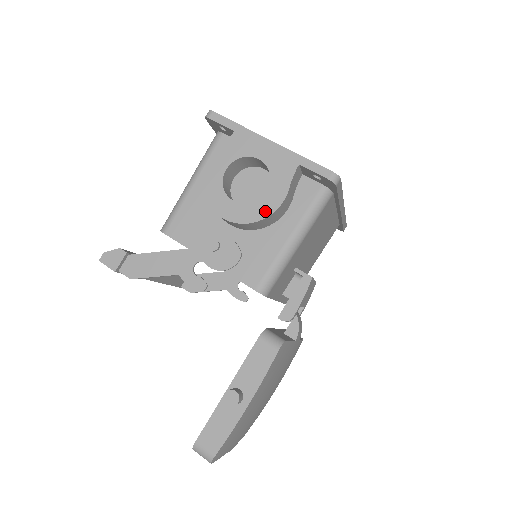
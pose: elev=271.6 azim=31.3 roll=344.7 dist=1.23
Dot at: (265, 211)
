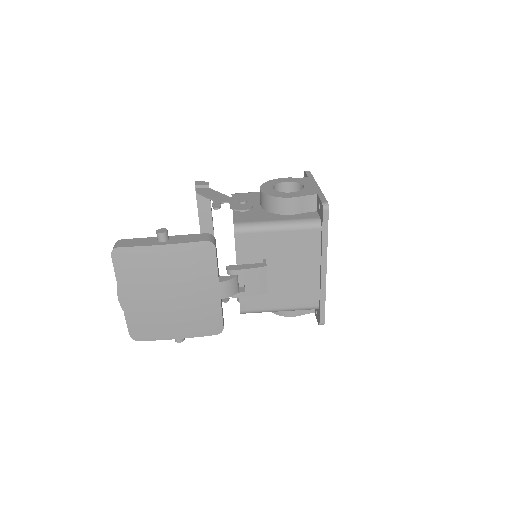
Dot at: (280, 195)
